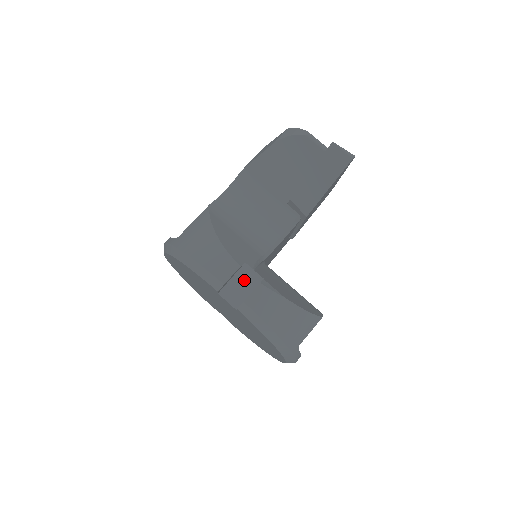
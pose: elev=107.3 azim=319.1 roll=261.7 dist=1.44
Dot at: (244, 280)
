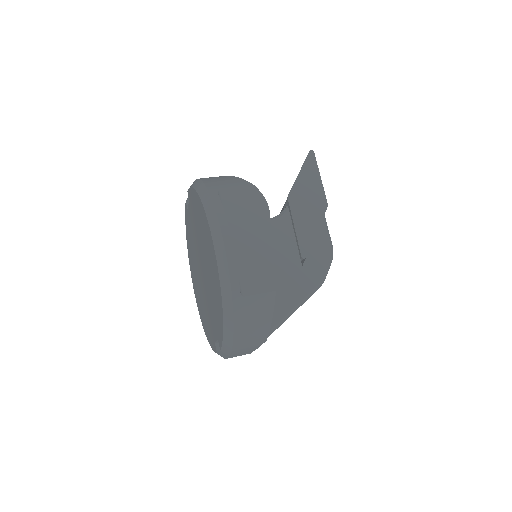
Dot at: occluded
